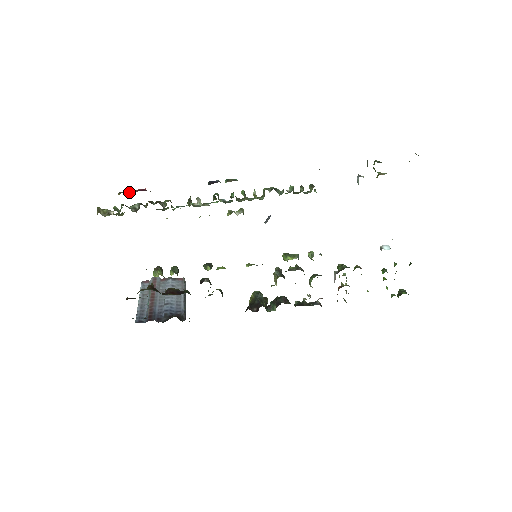
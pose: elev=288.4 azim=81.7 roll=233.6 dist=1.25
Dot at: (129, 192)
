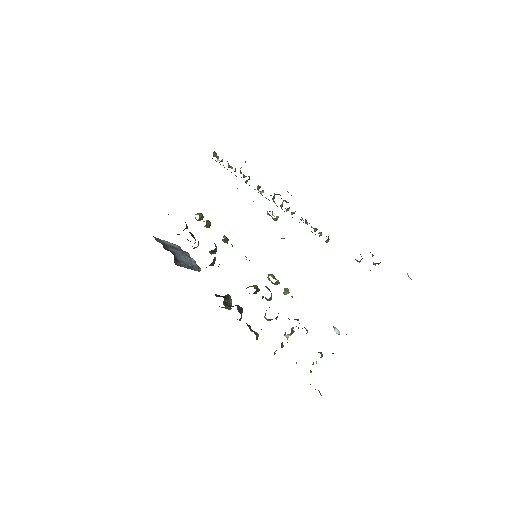
Dot at: occluded
